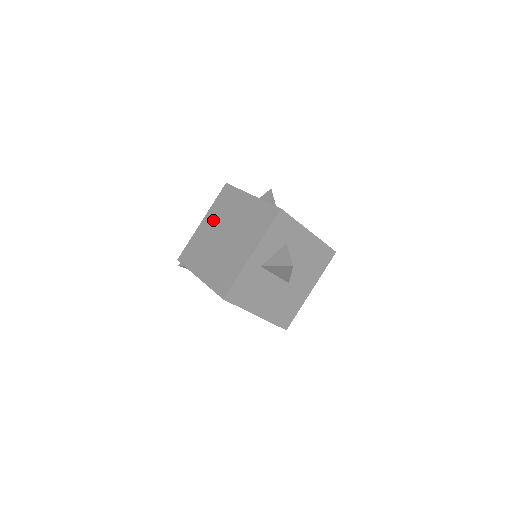
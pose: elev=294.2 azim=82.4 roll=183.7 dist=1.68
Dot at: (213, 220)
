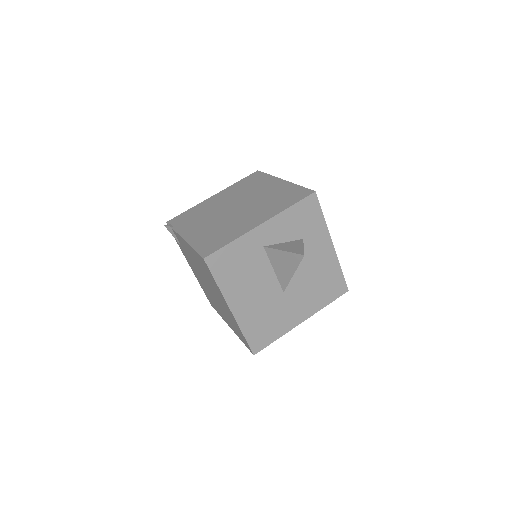
Dot at: (227, 195)
